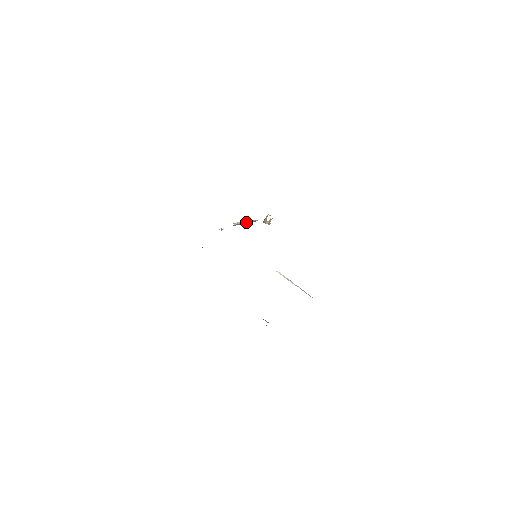
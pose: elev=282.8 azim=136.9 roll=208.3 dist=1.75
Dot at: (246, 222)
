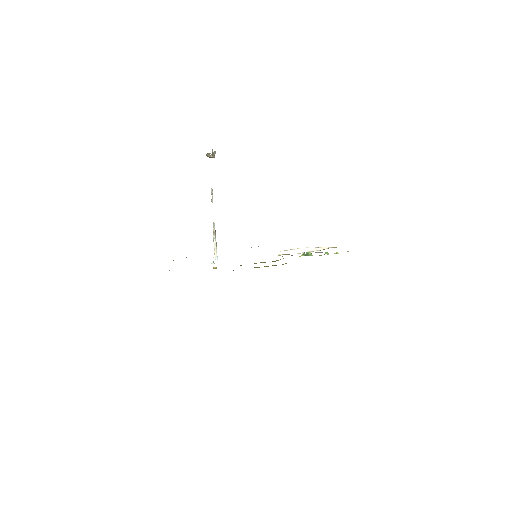
Dot at: (214, 225)
